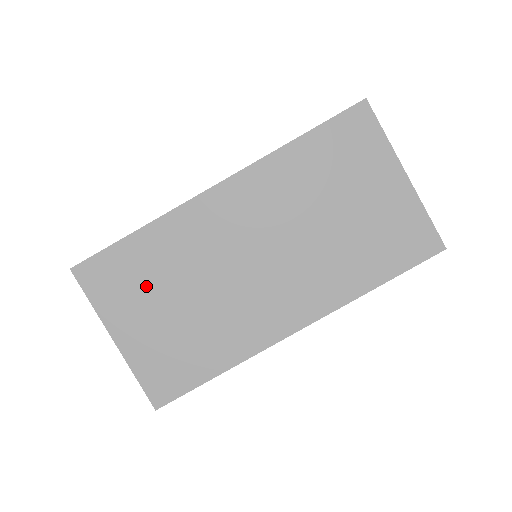
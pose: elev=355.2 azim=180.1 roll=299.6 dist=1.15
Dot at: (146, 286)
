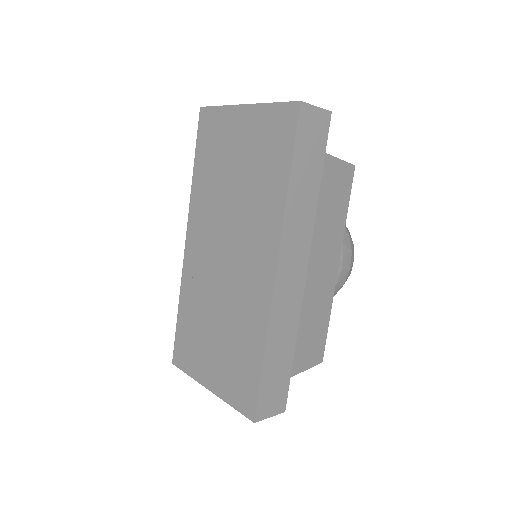
Dot at: (199, 336)
